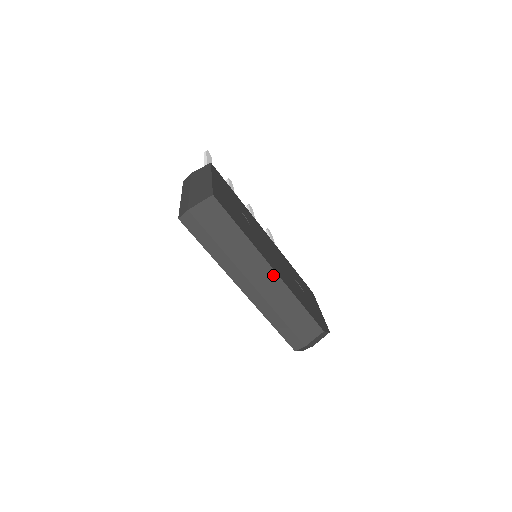
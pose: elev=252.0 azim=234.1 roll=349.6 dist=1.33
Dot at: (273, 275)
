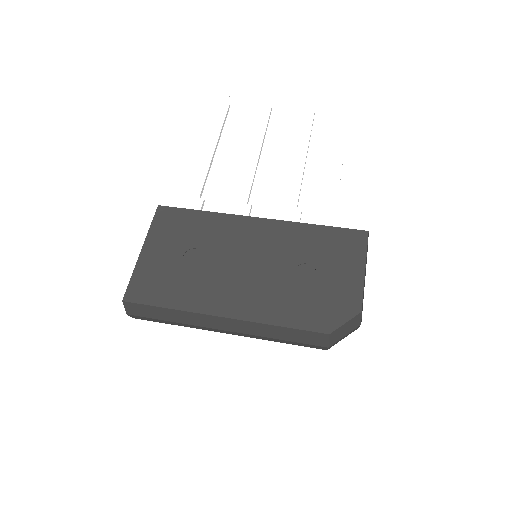
Dot at: (227, 320)
